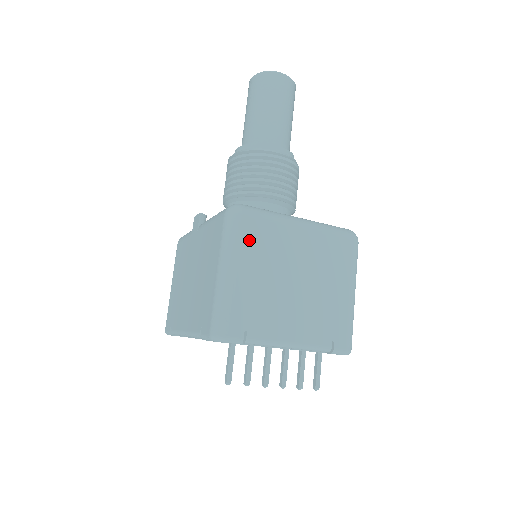
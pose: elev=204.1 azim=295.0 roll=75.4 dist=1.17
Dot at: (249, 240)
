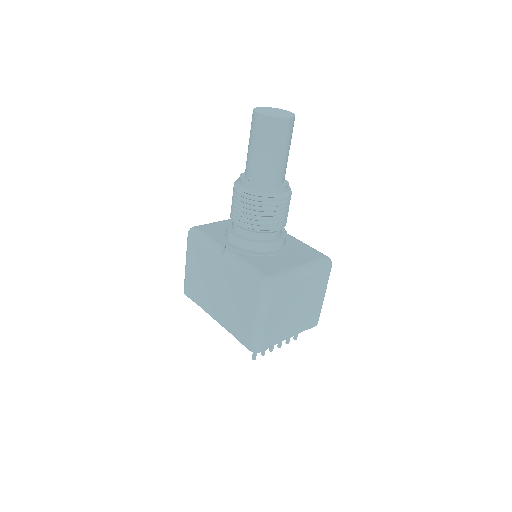
Dot at: (275, 300)
